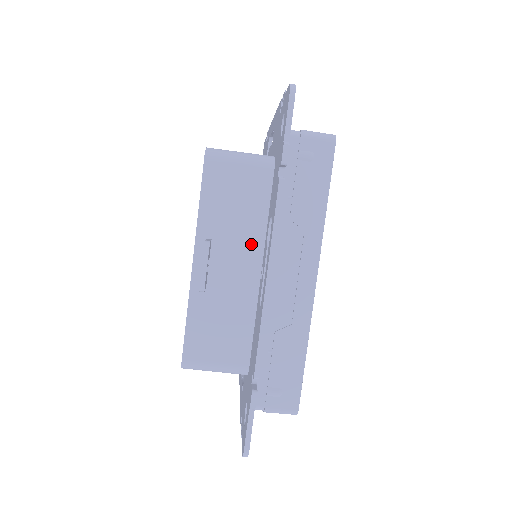
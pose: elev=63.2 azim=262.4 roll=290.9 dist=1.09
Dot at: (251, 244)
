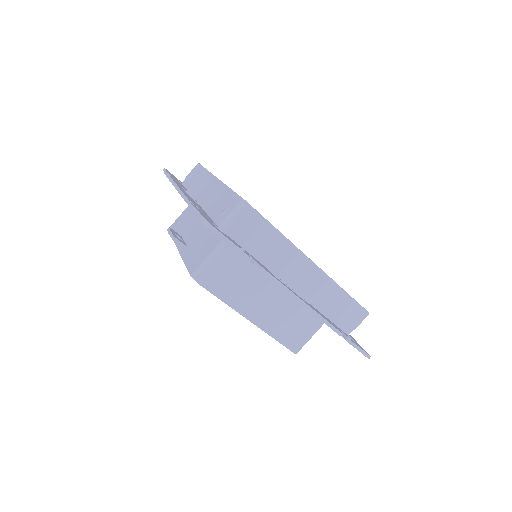
Dot at: occluded
